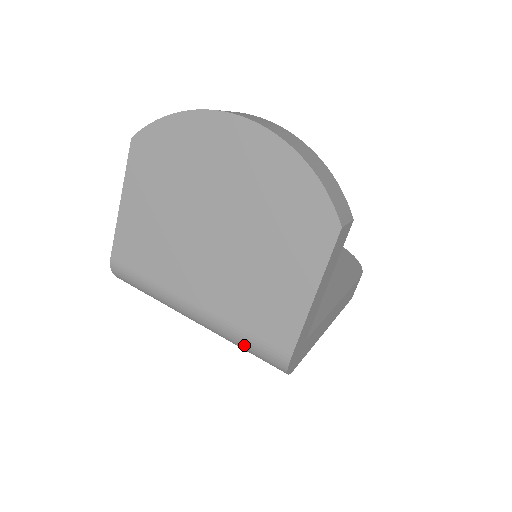
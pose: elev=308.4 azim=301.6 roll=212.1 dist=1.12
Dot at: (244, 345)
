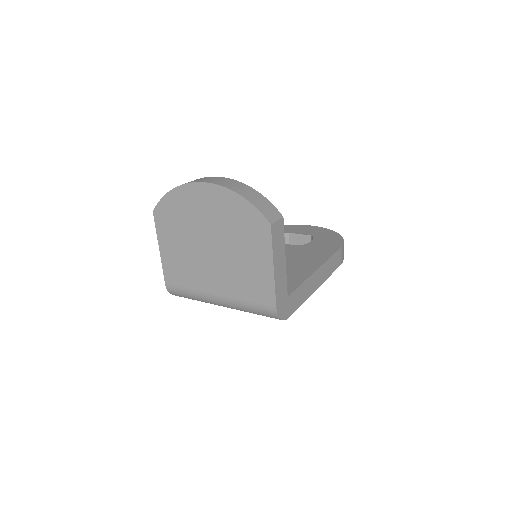
Dot at: (251, 310)
